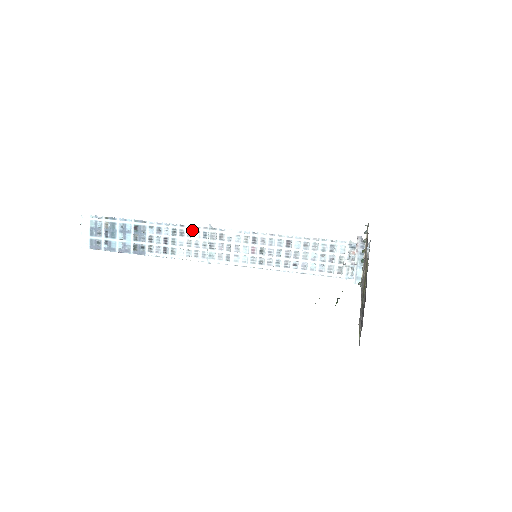
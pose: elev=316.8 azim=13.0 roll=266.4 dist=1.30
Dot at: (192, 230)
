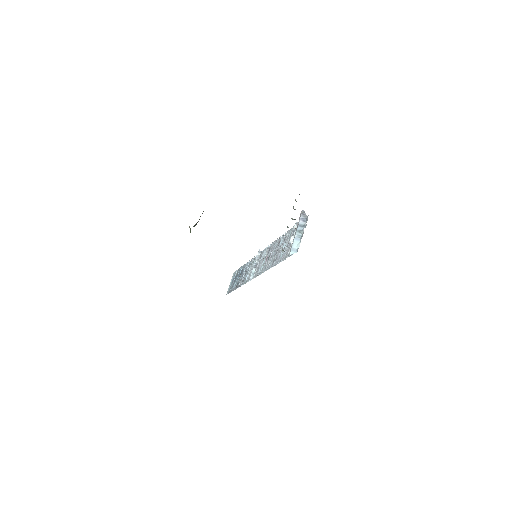
Dot at: (255, 259)
